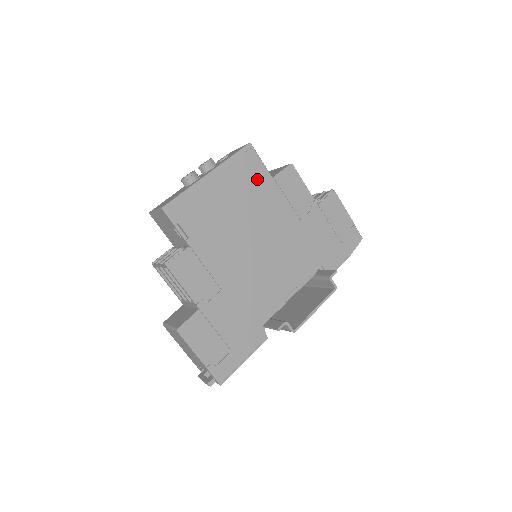
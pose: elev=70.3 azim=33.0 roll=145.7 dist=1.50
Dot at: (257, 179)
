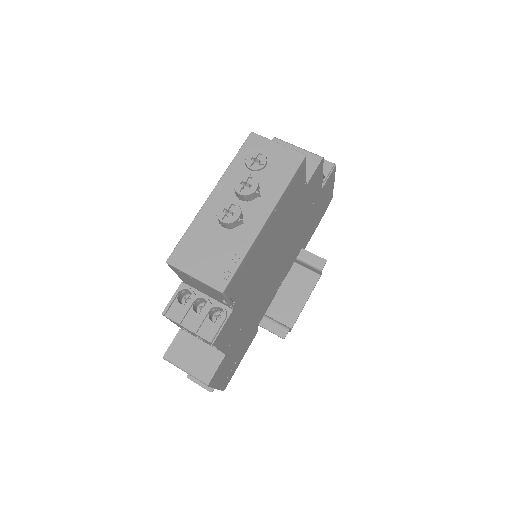
Dot at: (297, 196)
